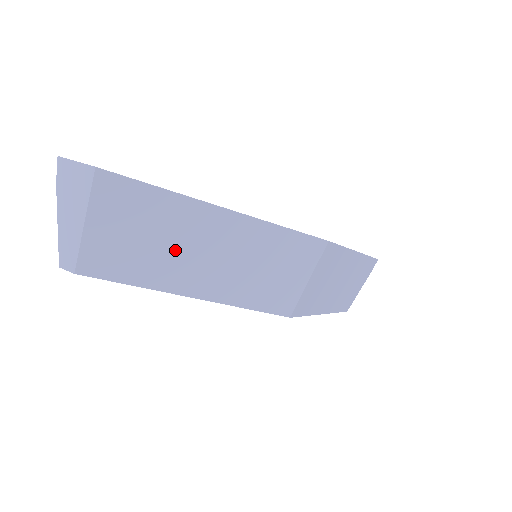
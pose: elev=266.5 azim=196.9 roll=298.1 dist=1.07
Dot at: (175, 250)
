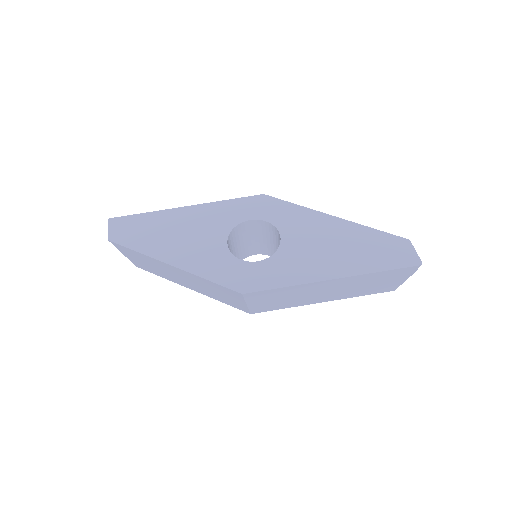
Dot at: (164, 271)
